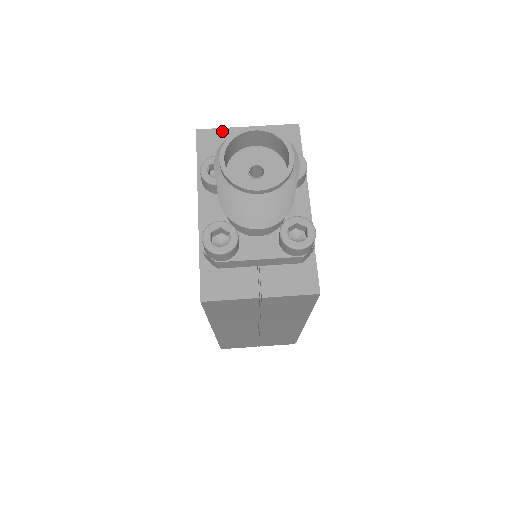
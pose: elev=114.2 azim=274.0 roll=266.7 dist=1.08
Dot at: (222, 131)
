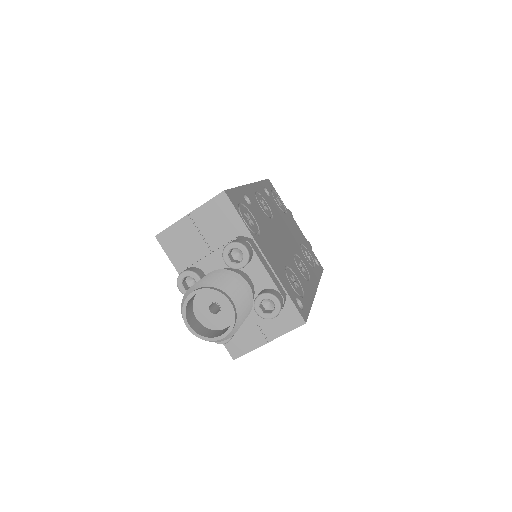
Dot at: (173, 228)
